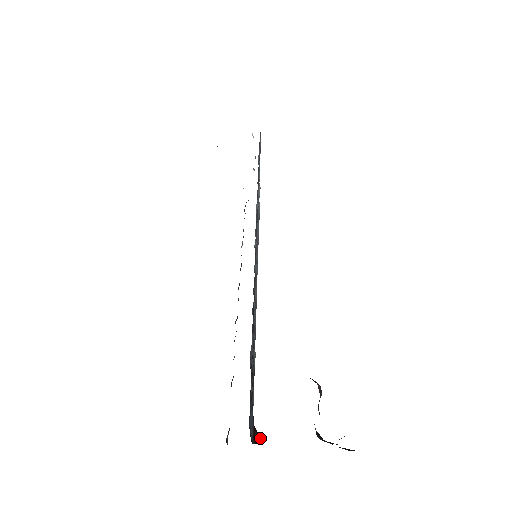
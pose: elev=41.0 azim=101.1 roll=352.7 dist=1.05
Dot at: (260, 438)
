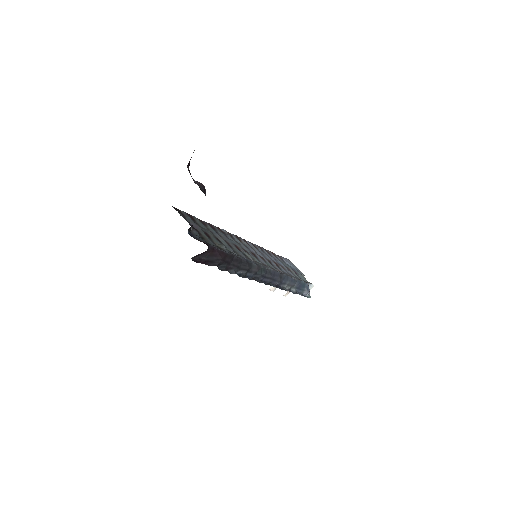
Dot at: occluded
